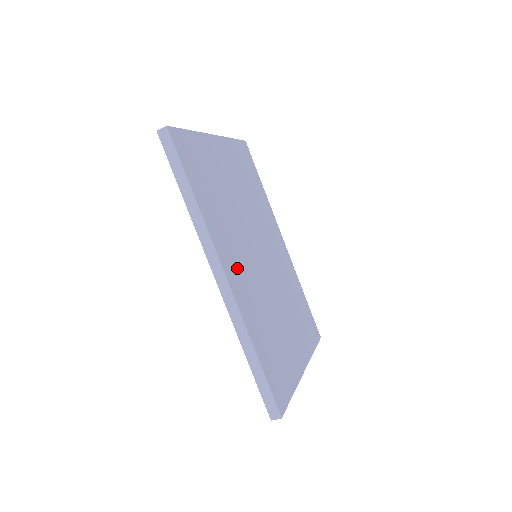
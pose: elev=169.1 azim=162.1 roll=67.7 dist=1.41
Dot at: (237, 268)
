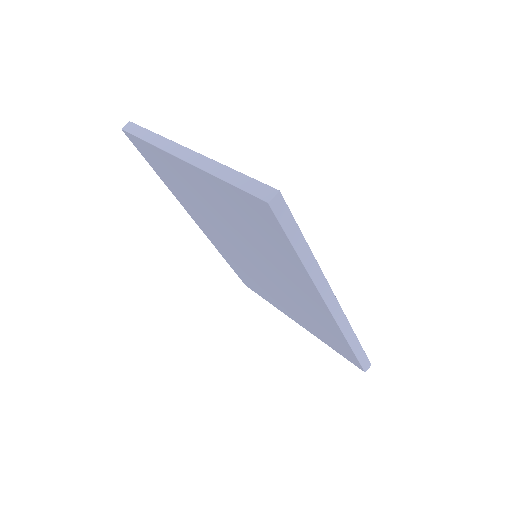
Dot at: occluded
